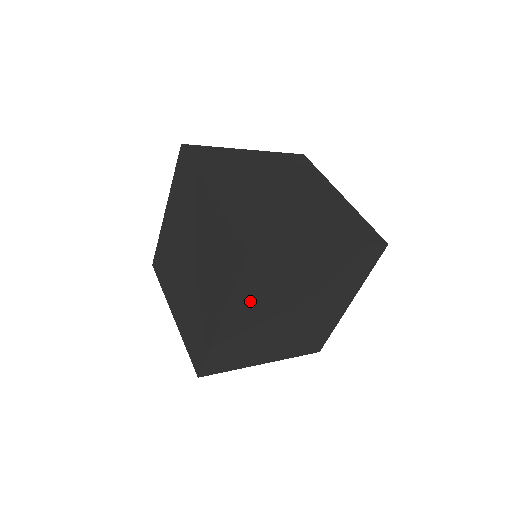
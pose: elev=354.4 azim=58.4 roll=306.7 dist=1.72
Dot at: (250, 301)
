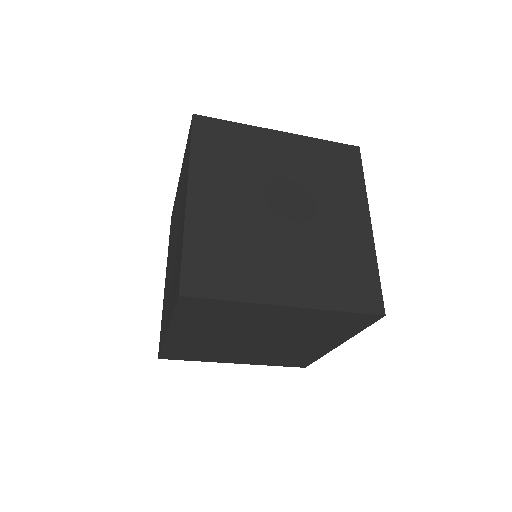
Dot at: (198, 326)
